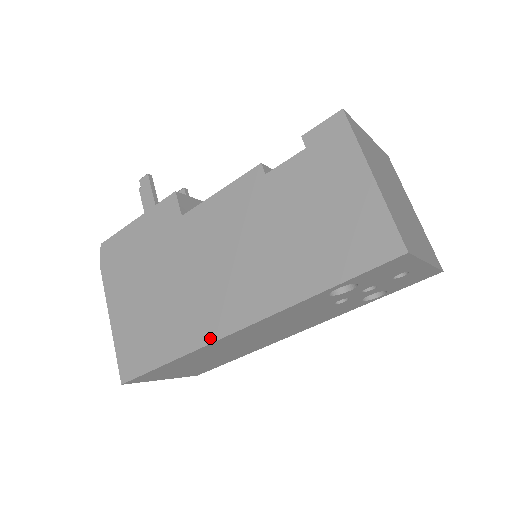
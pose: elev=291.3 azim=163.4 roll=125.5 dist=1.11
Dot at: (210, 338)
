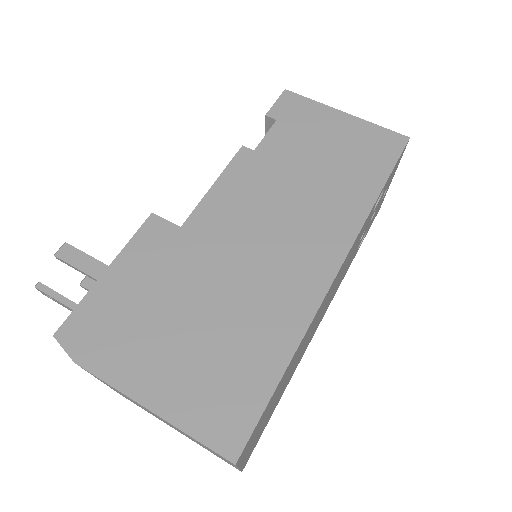
Dot at: (316, 301)
